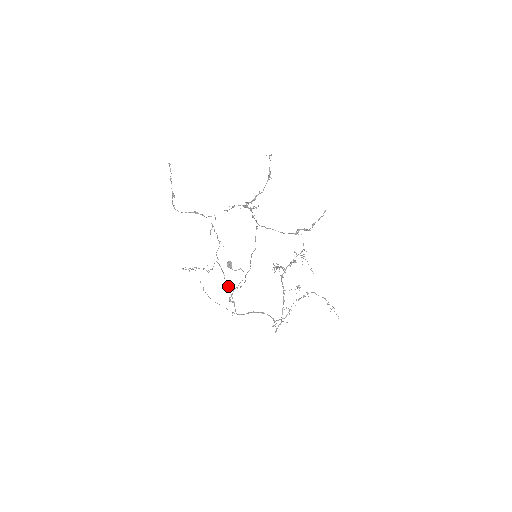
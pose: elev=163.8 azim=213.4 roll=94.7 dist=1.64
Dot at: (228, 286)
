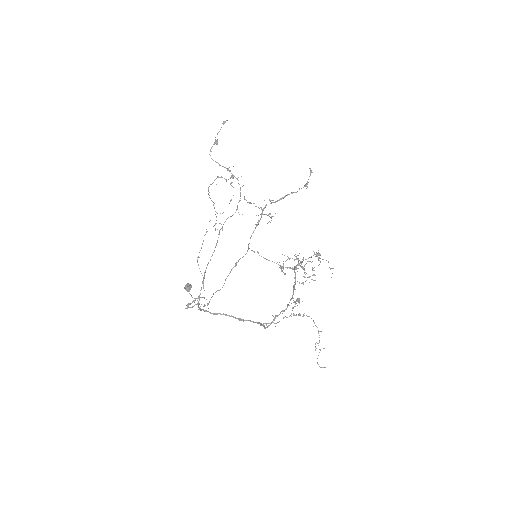
Dot at: occluded
